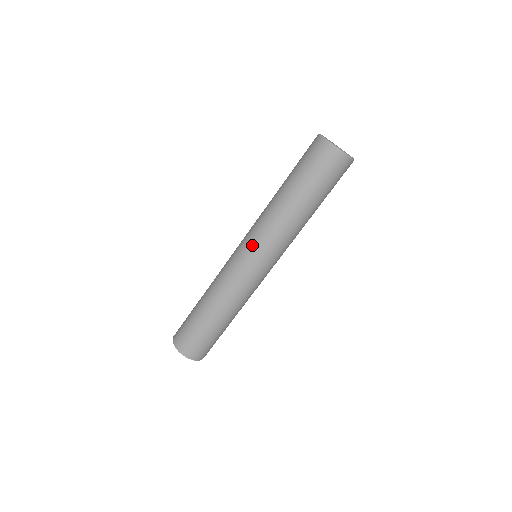
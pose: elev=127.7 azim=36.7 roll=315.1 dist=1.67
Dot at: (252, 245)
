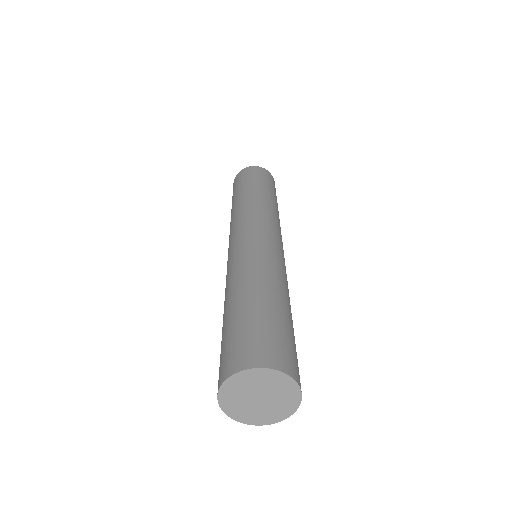
Dot at: (258, 223)
